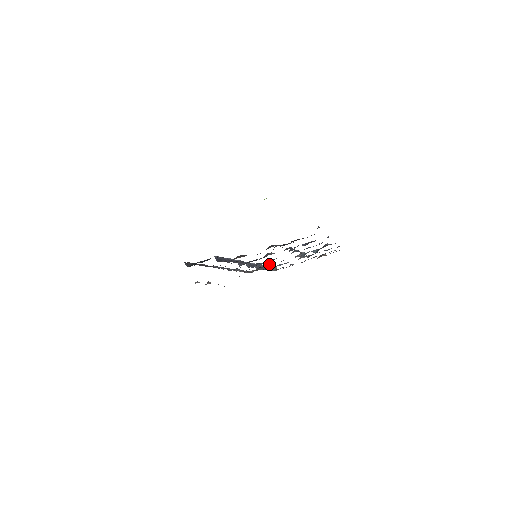
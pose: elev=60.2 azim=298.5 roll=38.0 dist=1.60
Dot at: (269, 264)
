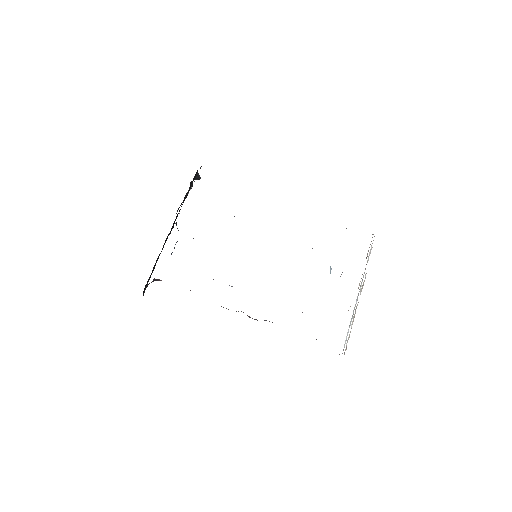
Dot at: occluded
